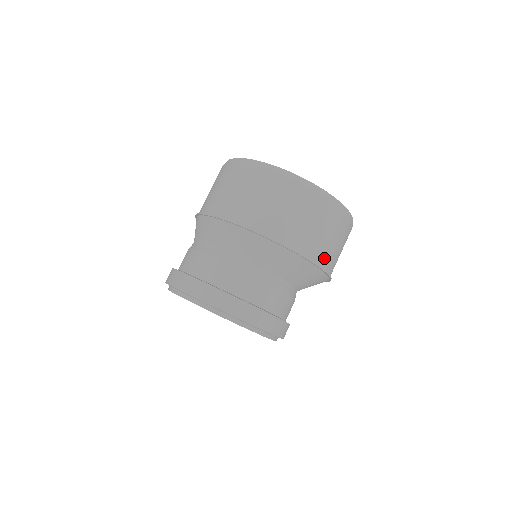
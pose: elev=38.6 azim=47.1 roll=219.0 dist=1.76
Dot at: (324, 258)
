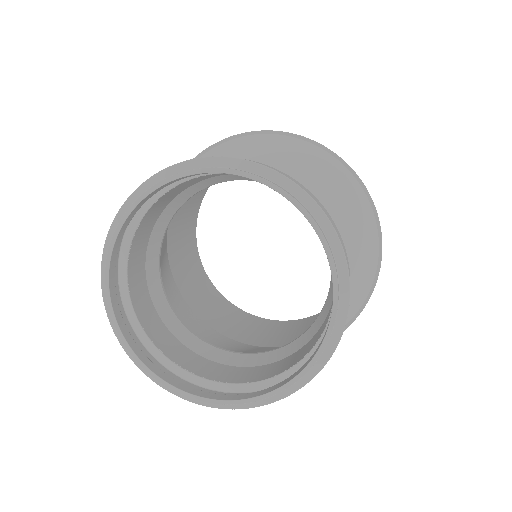
Dot at: occluded
